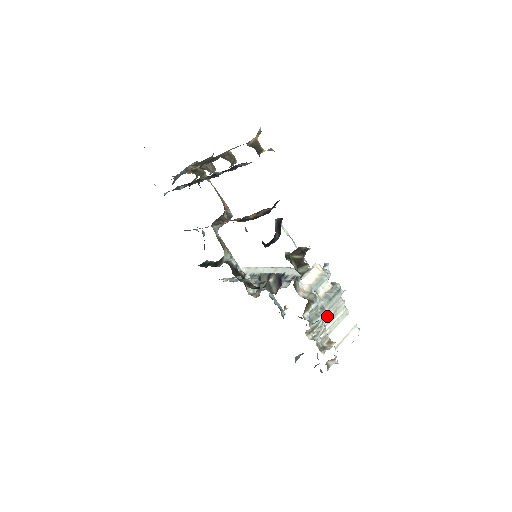
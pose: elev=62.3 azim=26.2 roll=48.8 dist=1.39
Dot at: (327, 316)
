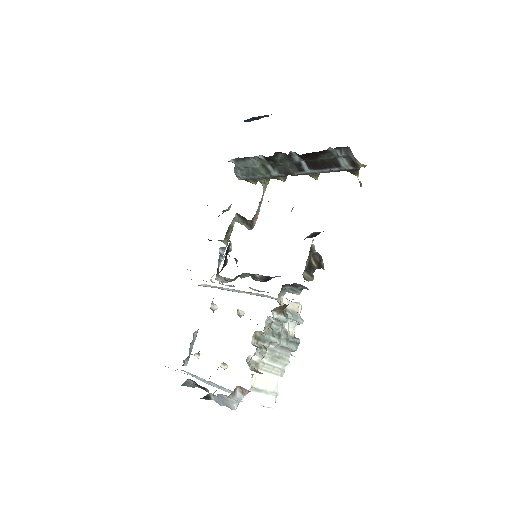
Dot at: (272, 350)
